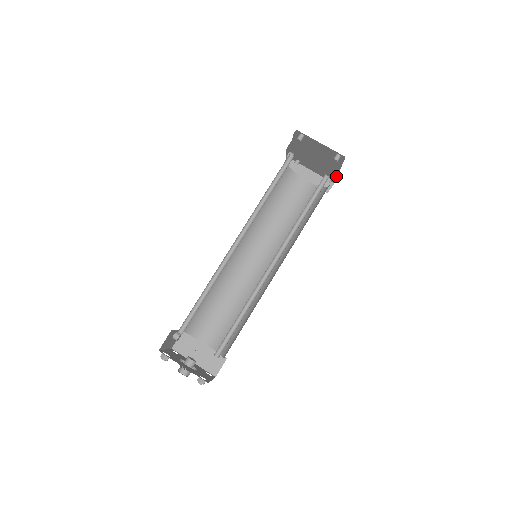
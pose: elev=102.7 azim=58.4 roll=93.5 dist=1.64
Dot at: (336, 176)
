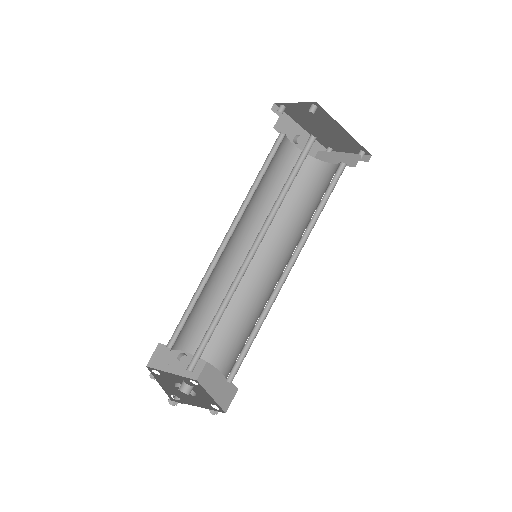
Dot at: (357, 142)
